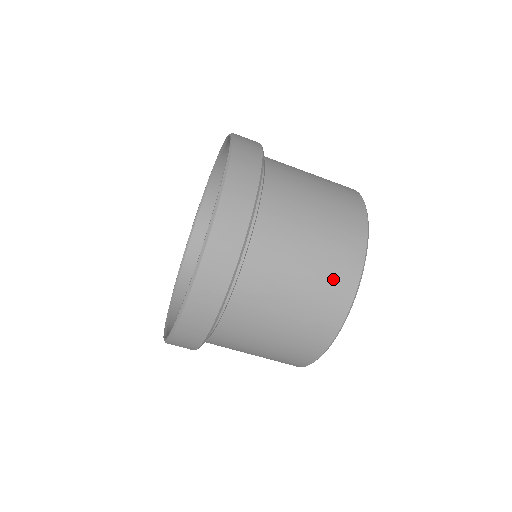
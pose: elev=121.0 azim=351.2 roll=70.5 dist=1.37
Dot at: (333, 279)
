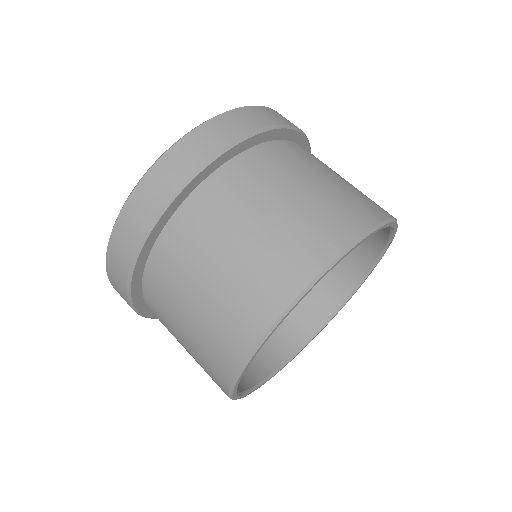
Dot at: (239, 308)
